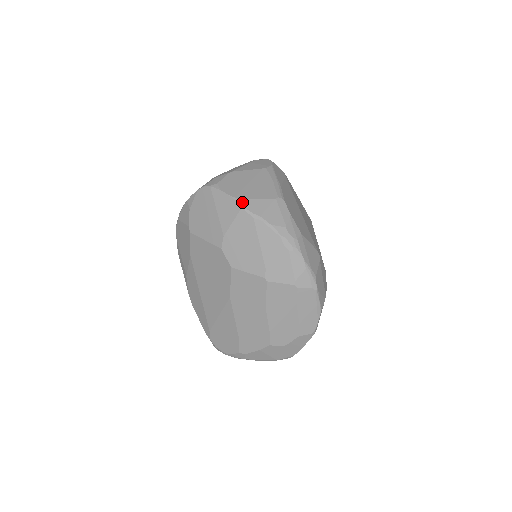
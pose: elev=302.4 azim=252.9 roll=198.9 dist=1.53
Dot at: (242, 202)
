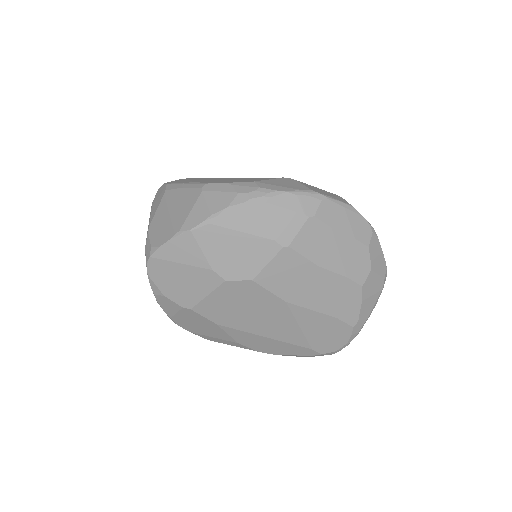
Dot at: (185, 228)
